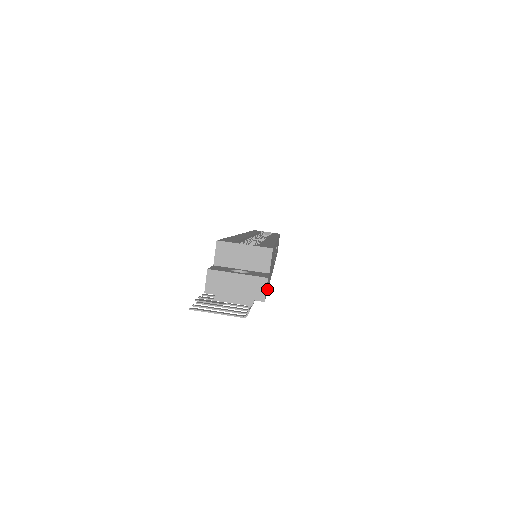
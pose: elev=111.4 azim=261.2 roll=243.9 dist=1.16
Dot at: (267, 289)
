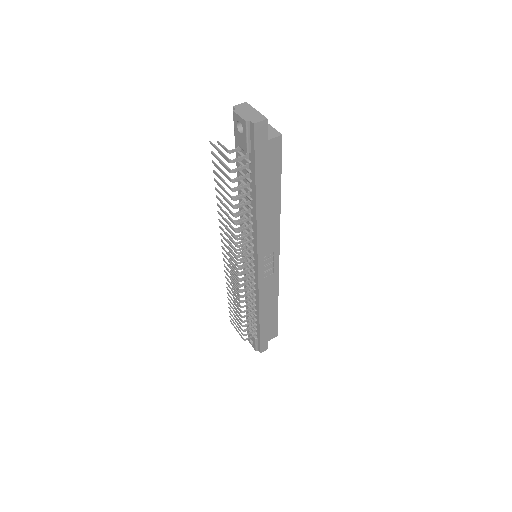
Dot at: (257, 153)
